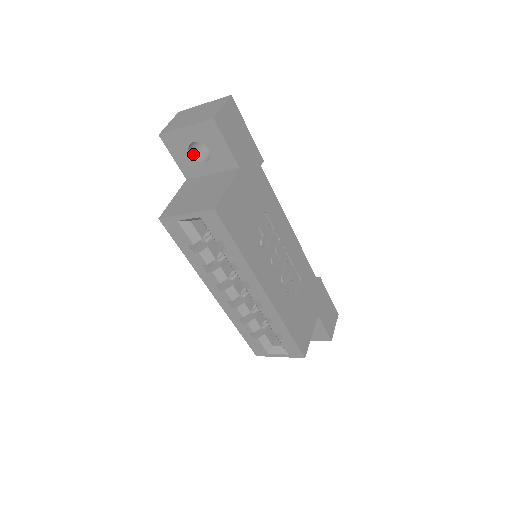
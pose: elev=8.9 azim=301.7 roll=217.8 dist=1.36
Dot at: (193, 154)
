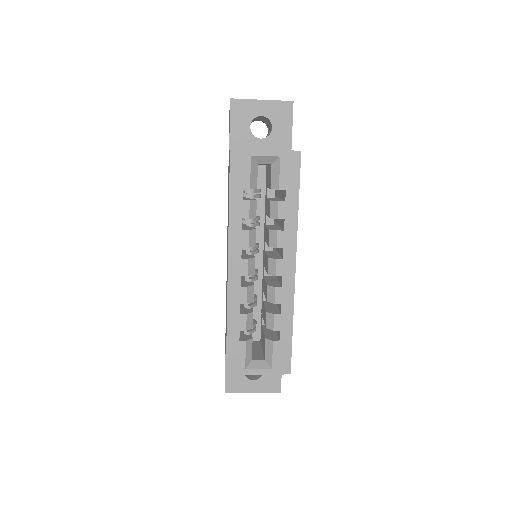
Dot at: (250, 129)
